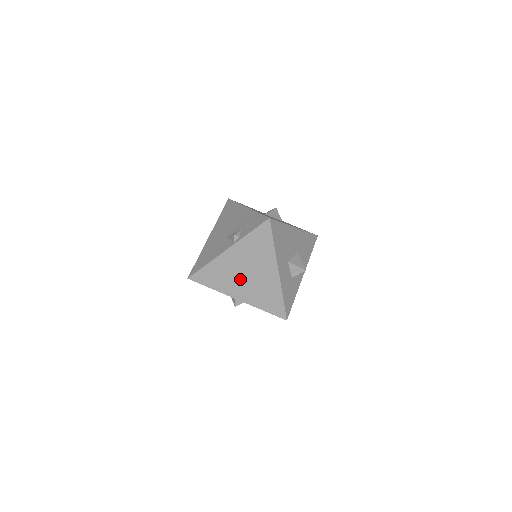
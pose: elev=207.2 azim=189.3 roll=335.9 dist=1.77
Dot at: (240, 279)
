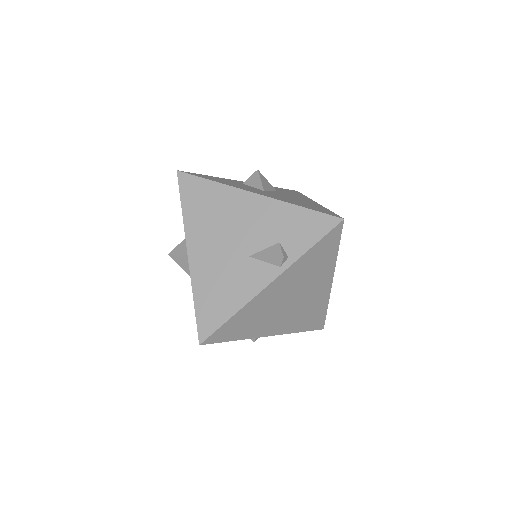
Dot at: (280, 311)
